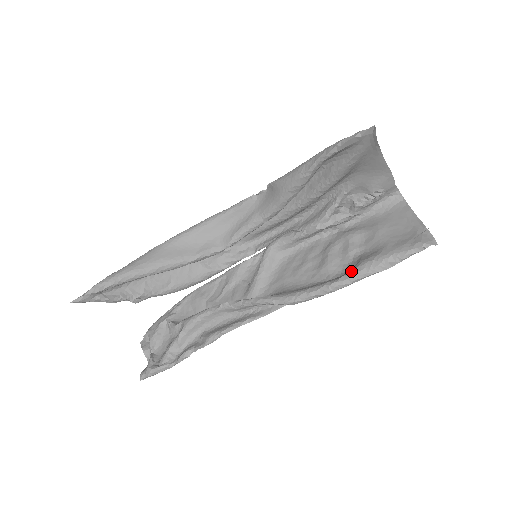
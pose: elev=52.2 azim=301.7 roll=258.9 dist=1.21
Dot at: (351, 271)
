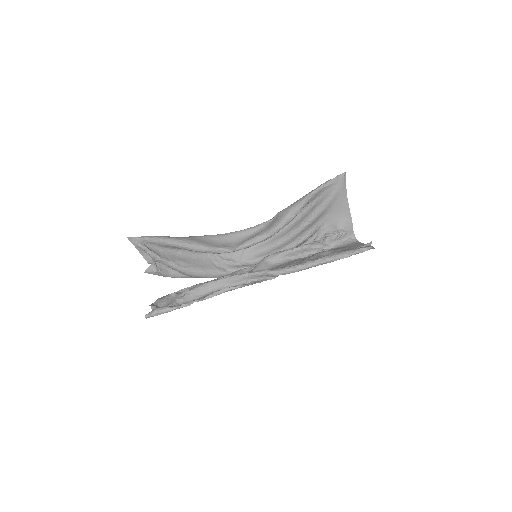
Dot at: (320, 257)
